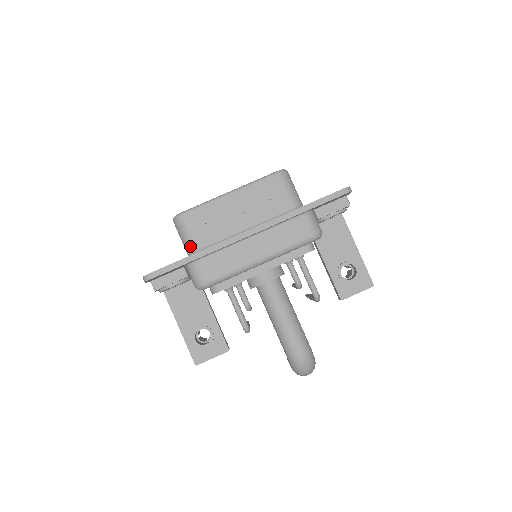
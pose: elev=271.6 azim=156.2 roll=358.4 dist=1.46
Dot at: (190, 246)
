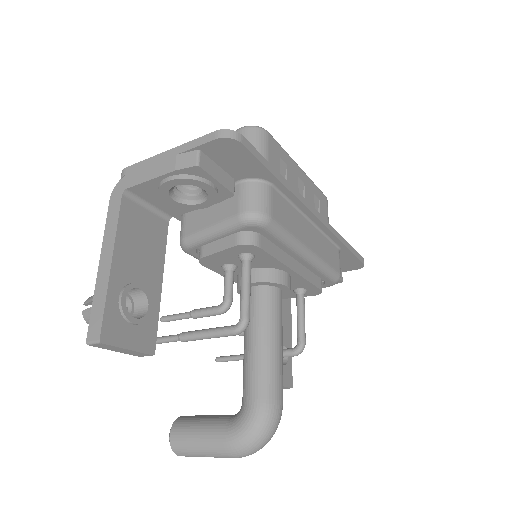
Dot at: occluded
